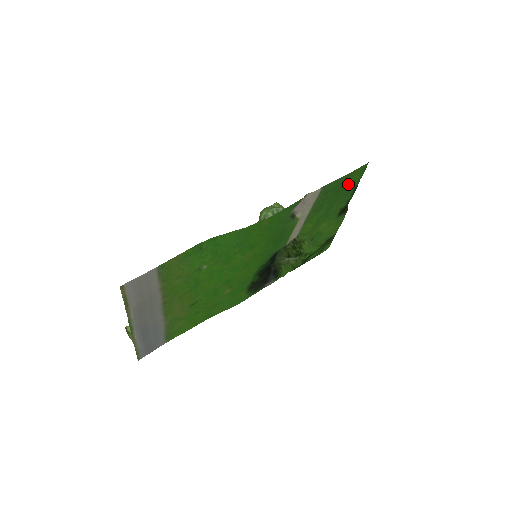
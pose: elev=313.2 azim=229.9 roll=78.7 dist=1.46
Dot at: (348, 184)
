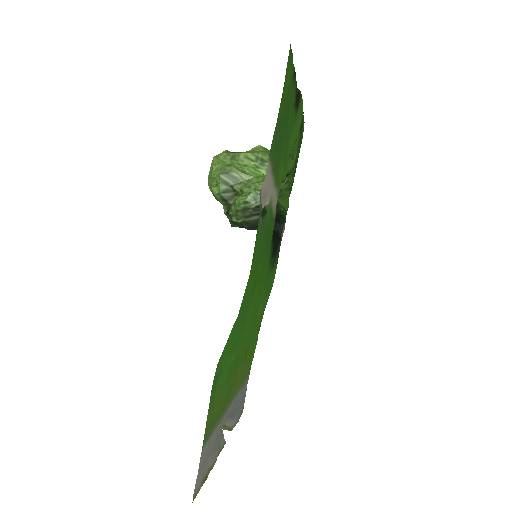
Dot at: occluded
